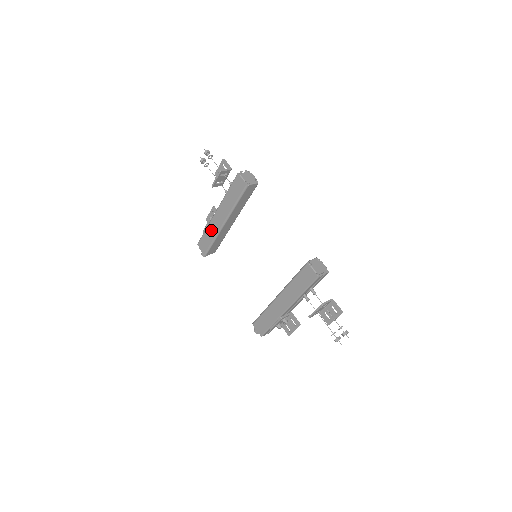
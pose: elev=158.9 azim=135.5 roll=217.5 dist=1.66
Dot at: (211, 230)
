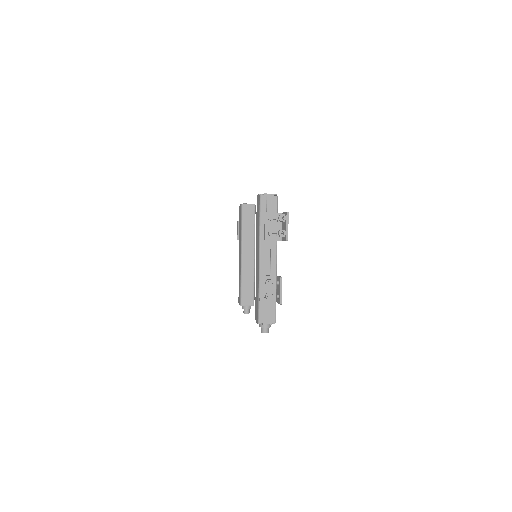
Dot at: (239, 274)
